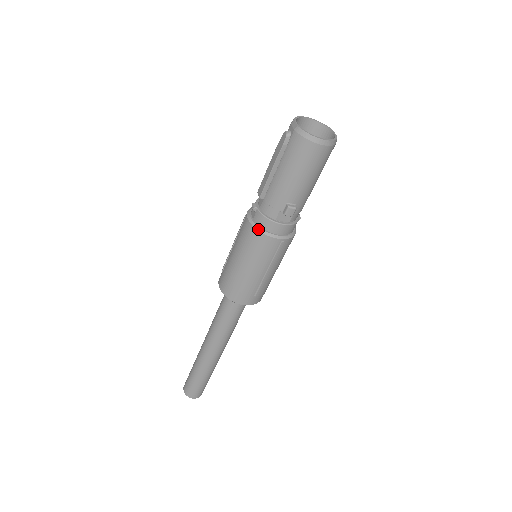
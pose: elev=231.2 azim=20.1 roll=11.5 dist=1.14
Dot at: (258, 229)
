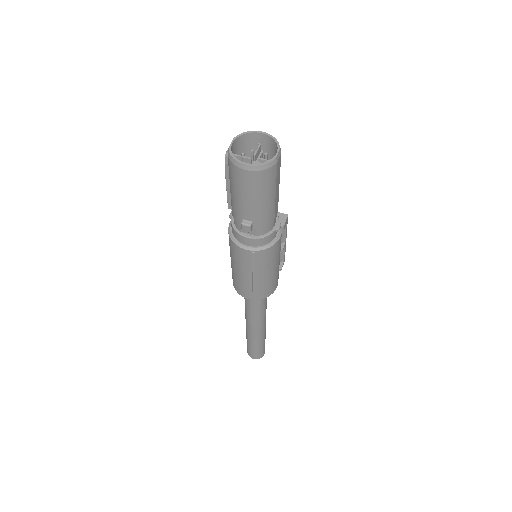
Dot at: (231, 237)
